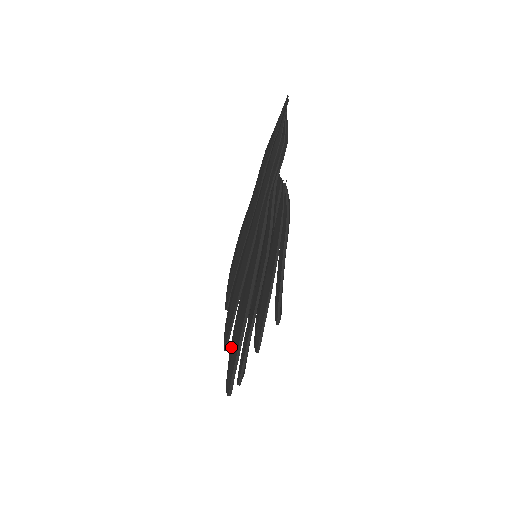
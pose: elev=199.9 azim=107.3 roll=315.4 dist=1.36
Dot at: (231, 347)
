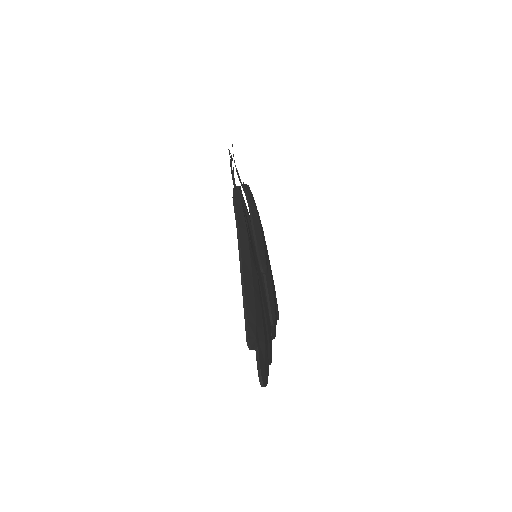
Dot at: occluded
